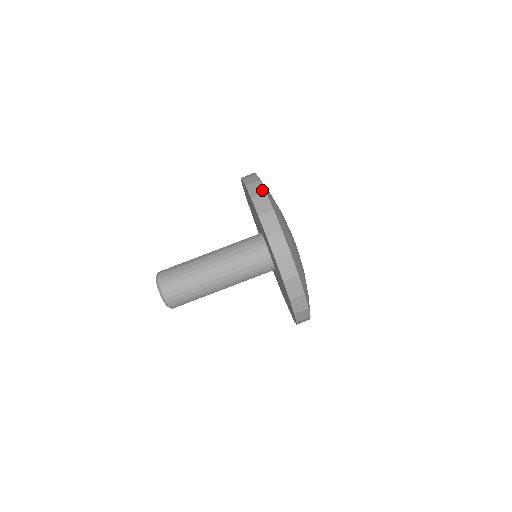
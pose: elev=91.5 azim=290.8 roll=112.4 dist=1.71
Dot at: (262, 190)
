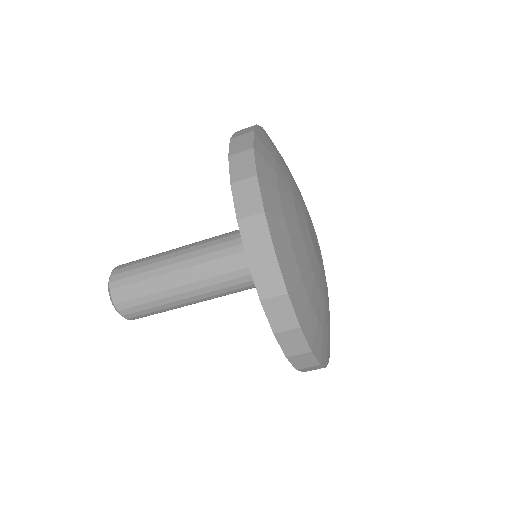
Dot at: (280, 286)
